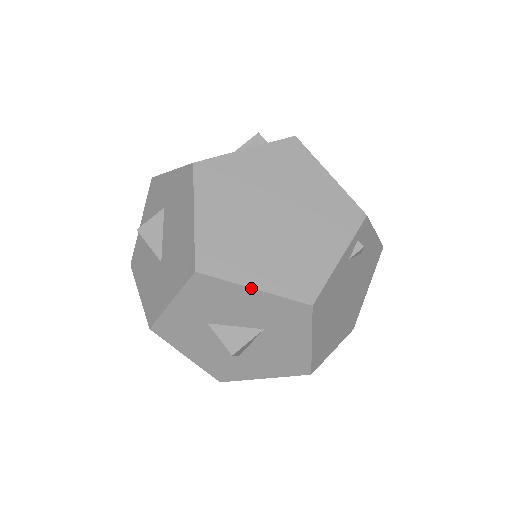
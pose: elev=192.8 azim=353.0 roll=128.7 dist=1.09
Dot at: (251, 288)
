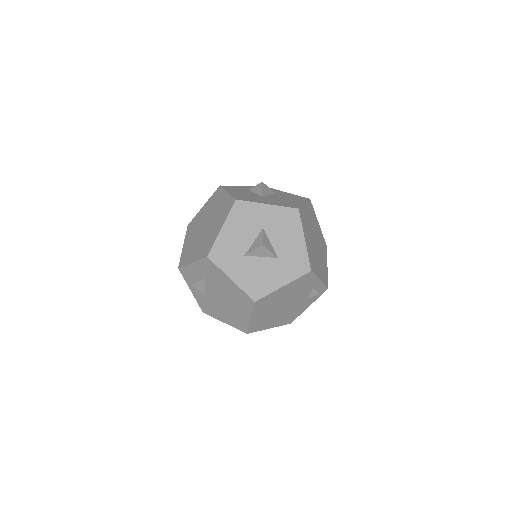
Dot at: (304, 238)
